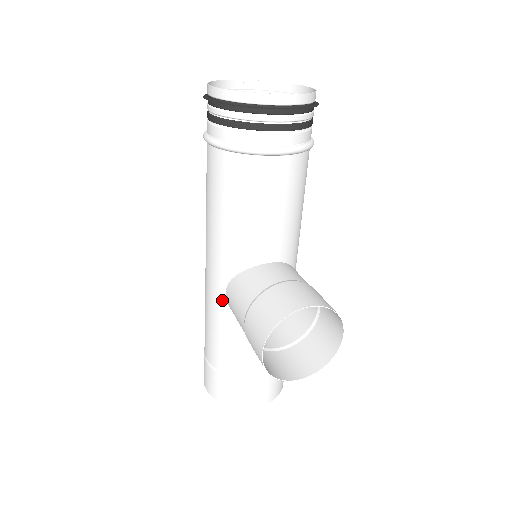
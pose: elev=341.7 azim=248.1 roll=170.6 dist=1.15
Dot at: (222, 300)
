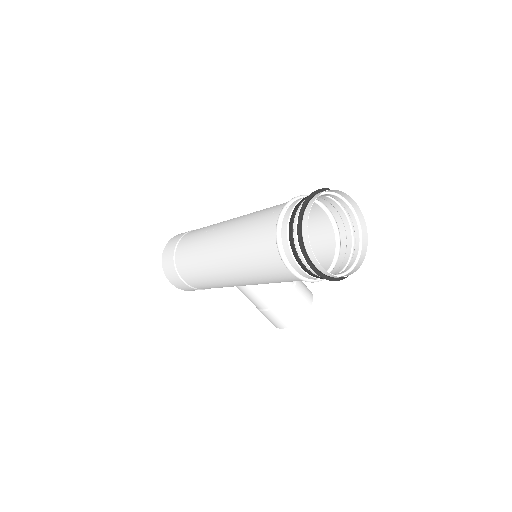
Dot at: (232, 286)
